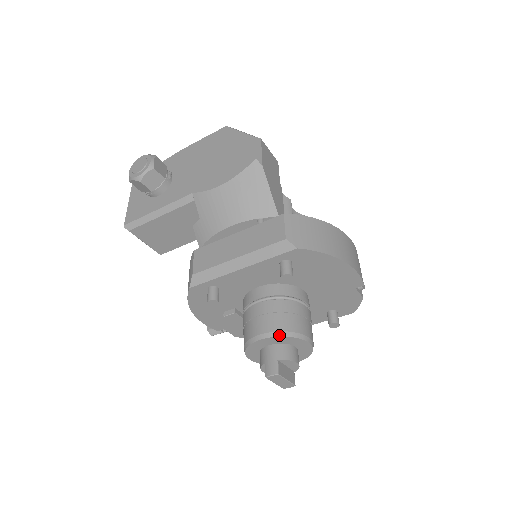
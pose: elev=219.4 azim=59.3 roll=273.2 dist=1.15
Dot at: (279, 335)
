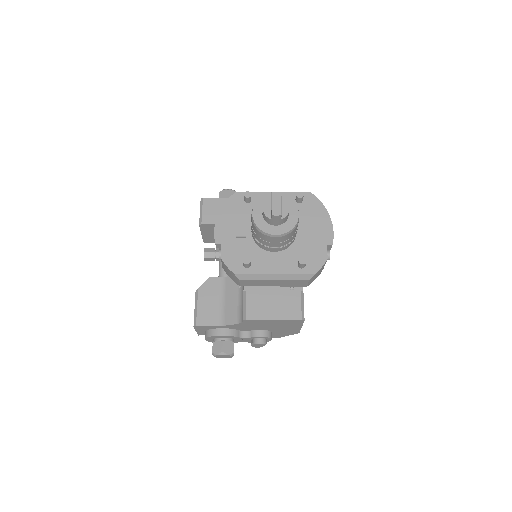
Dot at: (286, 196)
